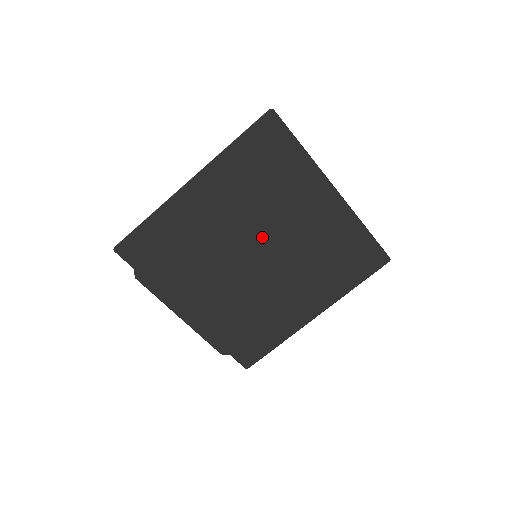
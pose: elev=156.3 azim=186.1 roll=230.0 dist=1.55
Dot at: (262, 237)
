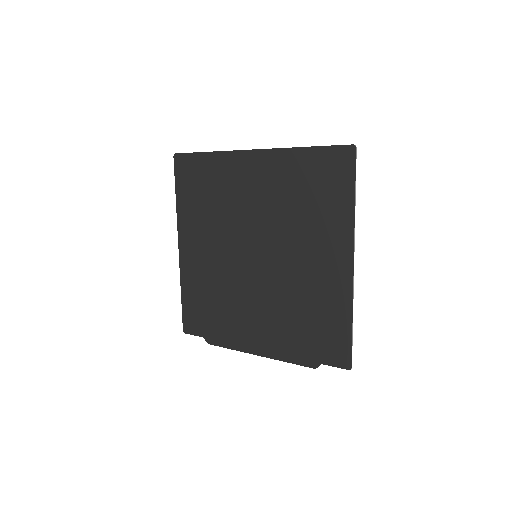
Dot at: (245, 238)
